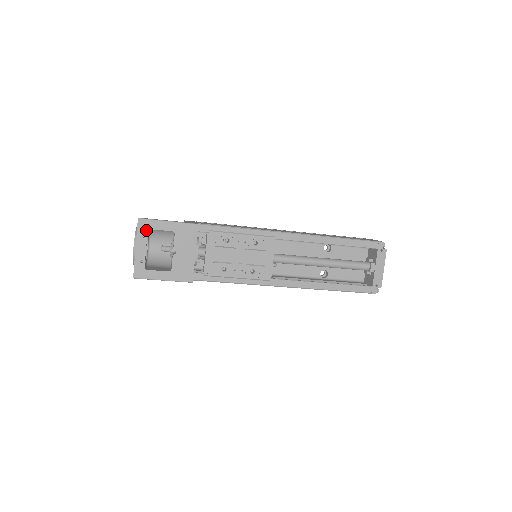
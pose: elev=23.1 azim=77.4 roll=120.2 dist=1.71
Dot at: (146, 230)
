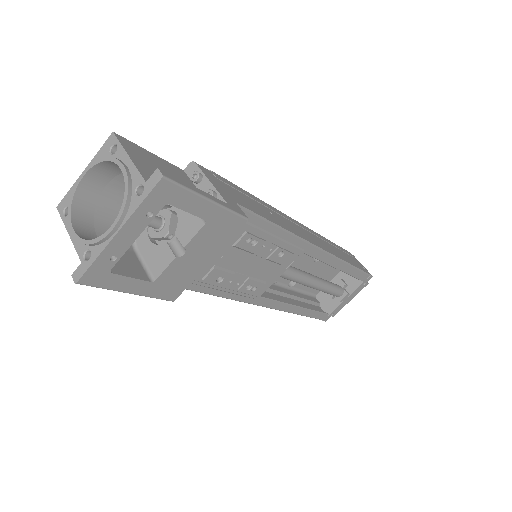
Dot at: (162, 204)
